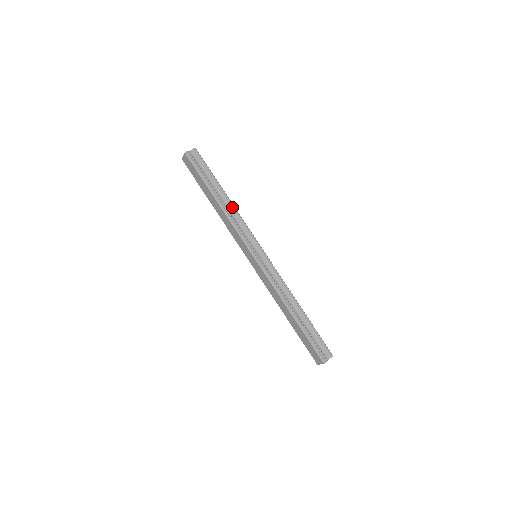
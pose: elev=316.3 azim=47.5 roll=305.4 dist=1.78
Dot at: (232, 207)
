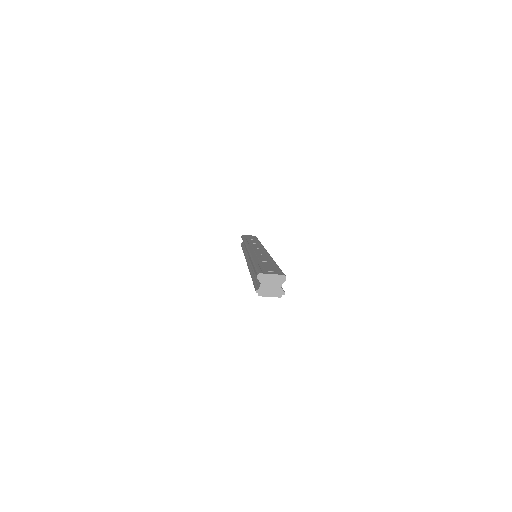
Dot at: occluded
